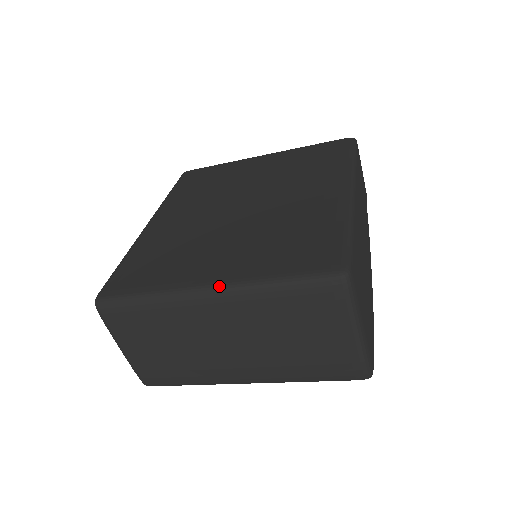
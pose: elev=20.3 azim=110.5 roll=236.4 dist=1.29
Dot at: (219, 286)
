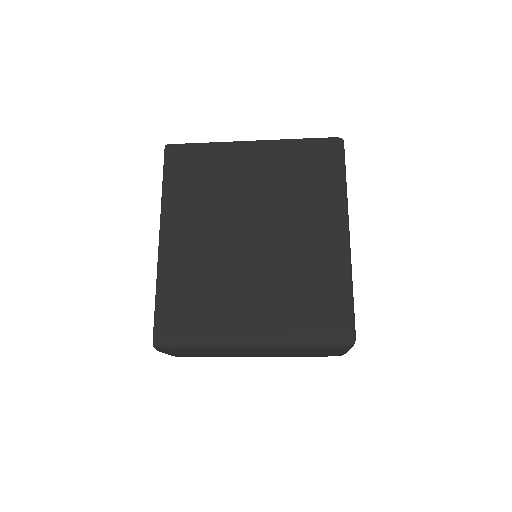
Dot at: (261, 344)
